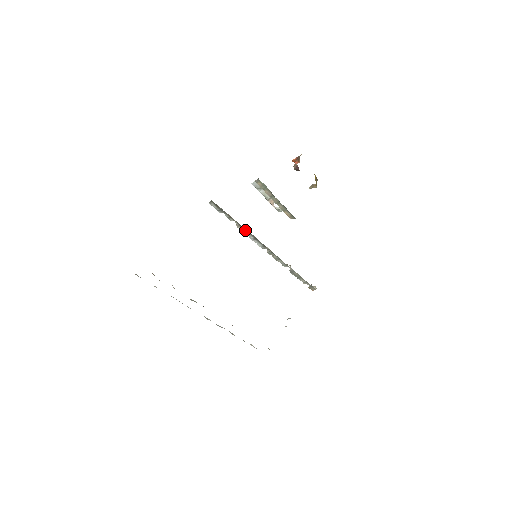
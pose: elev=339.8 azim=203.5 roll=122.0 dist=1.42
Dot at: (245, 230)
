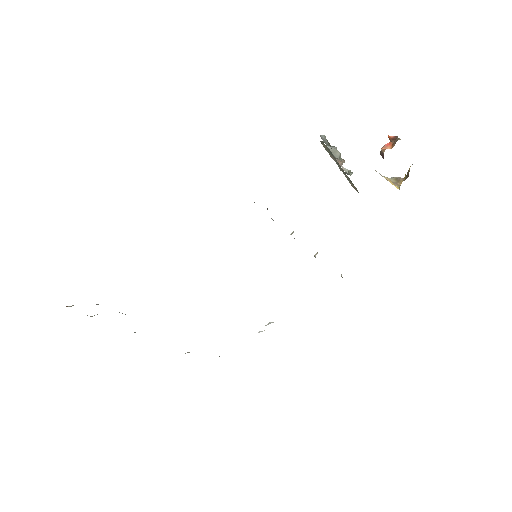
Dot at: occluded
